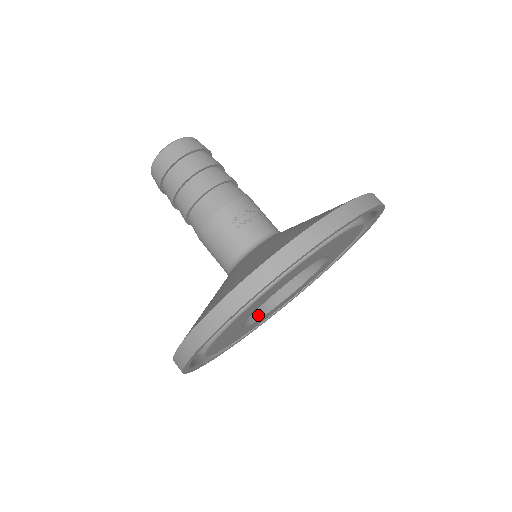
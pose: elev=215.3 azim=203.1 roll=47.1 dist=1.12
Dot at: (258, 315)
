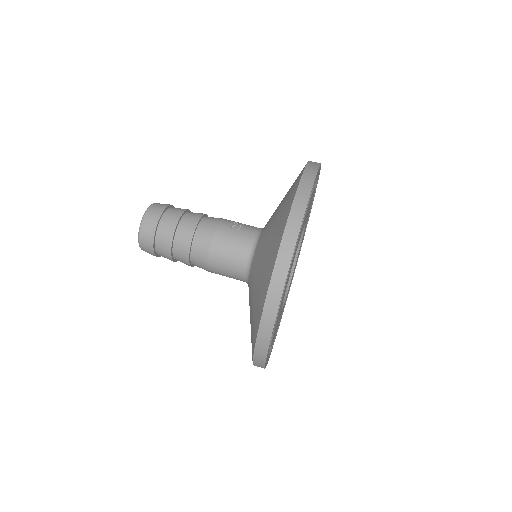
Dot at: occluded
